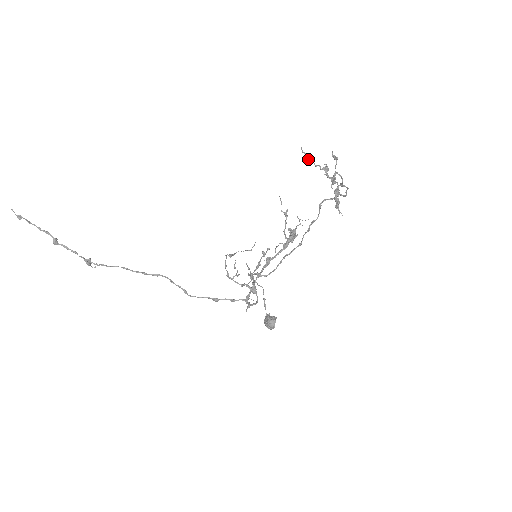
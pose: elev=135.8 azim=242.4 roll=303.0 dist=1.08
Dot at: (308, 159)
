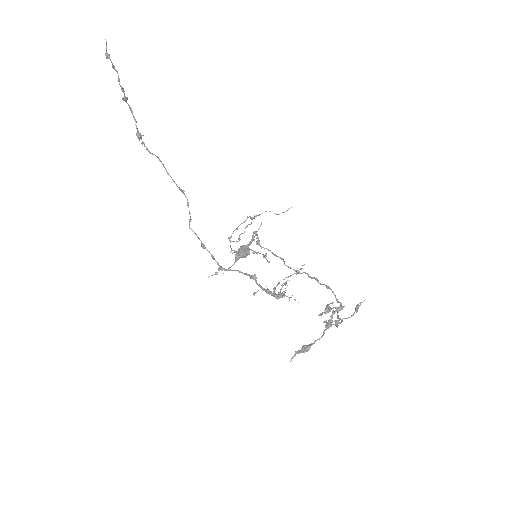
Dot at: (325, 310)
